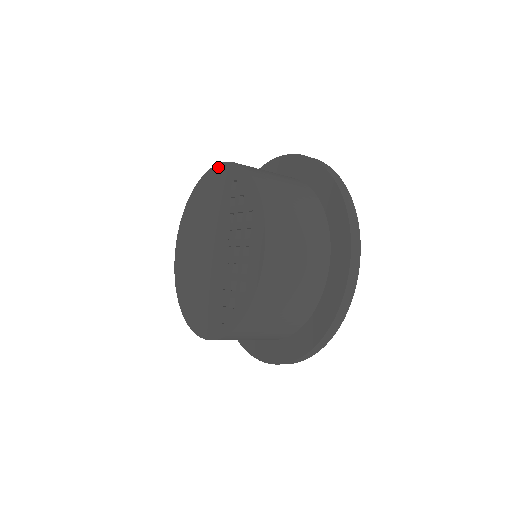
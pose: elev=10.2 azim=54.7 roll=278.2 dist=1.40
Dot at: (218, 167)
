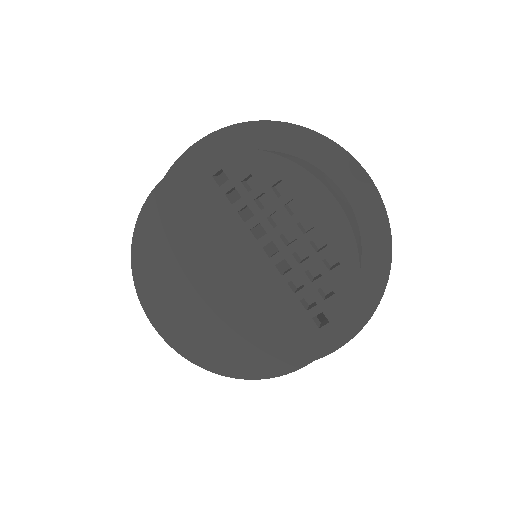
Dot at: (168, 180)
